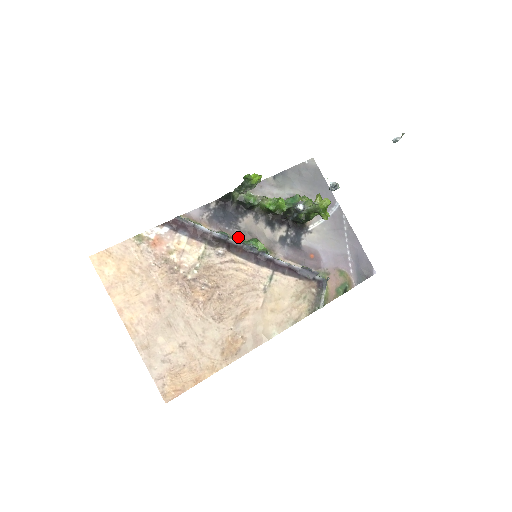
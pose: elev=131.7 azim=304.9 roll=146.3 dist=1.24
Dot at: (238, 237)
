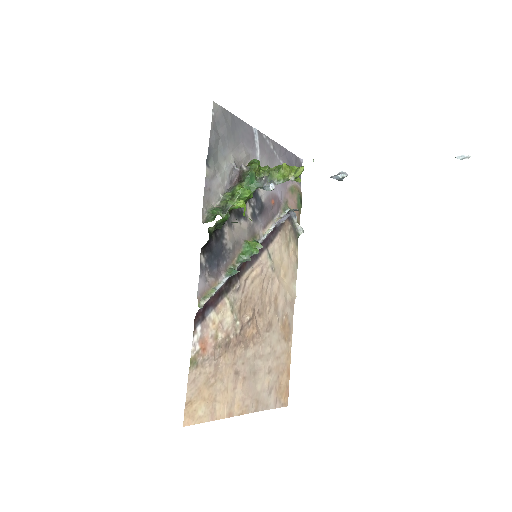
Dot at: (234, 258)
